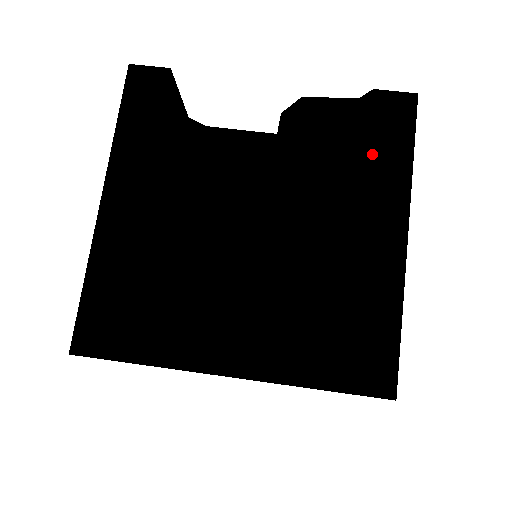
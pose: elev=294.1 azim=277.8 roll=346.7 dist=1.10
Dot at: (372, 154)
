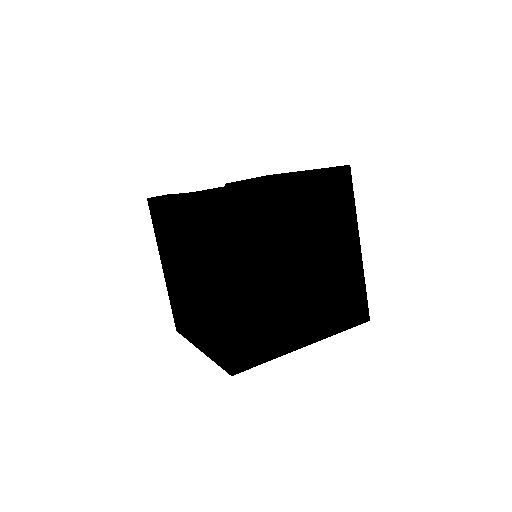
Dot at: occluded
